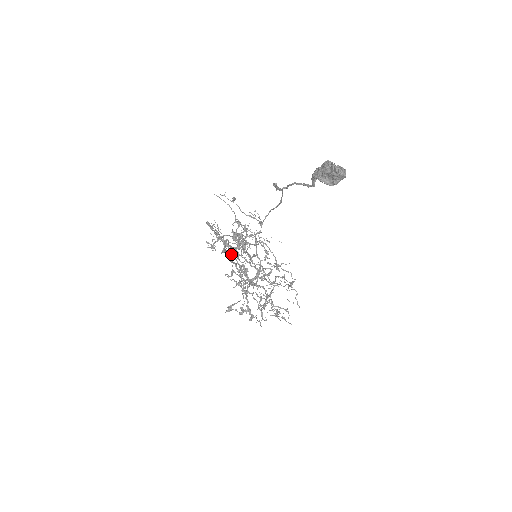
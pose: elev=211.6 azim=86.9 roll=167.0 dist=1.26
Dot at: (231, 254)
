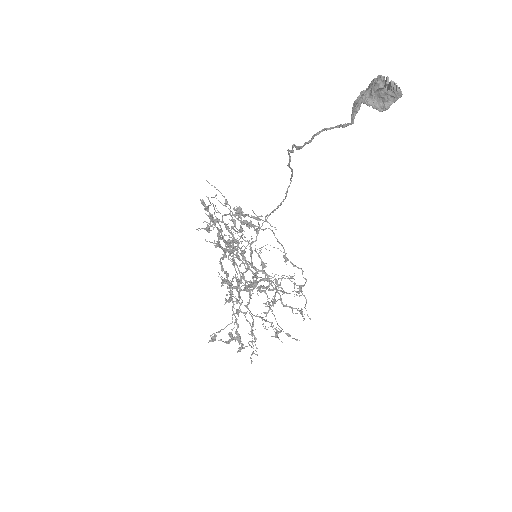
Dot at: (226, 250)
